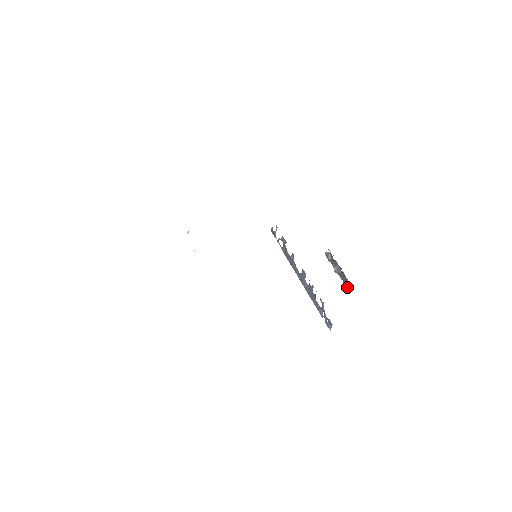
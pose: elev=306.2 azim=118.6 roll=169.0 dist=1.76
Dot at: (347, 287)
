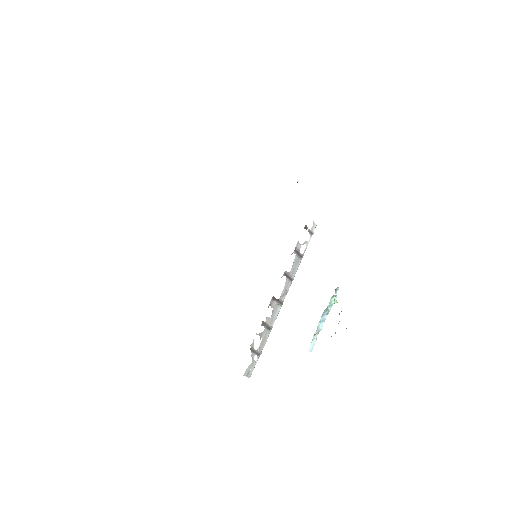
Dot at: (311, 344)
